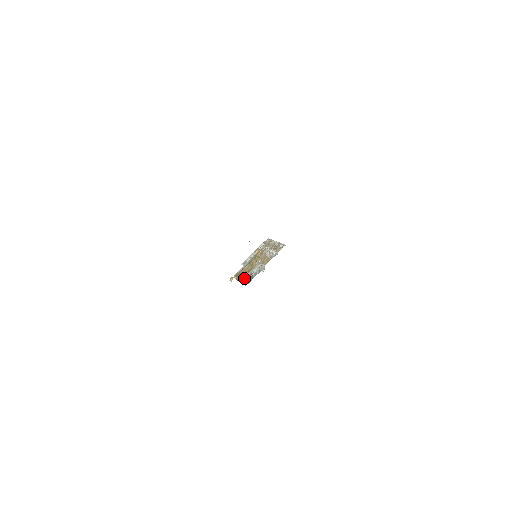
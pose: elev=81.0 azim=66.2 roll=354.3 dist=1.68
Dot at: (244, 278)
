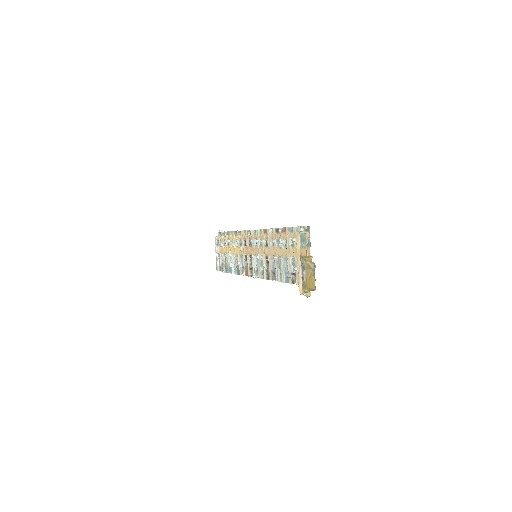
Dot at: (283, 282)
